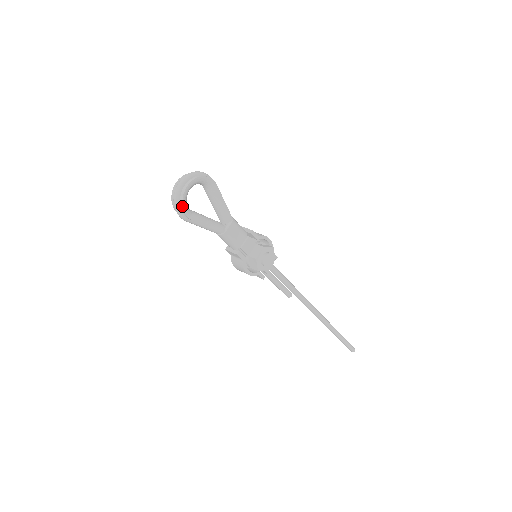
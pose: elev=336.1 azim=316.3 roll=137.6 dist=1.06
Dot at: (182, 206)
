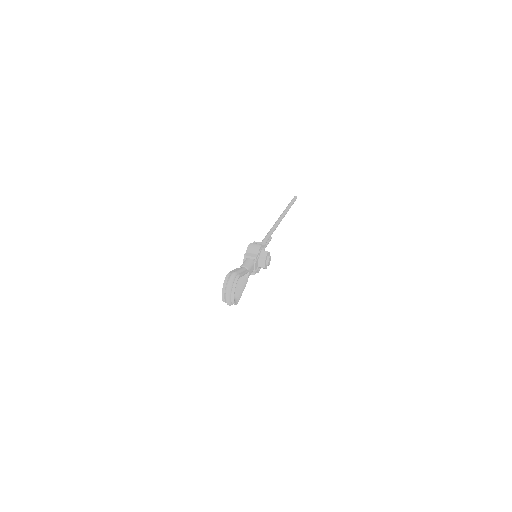
Dot at: occluded
